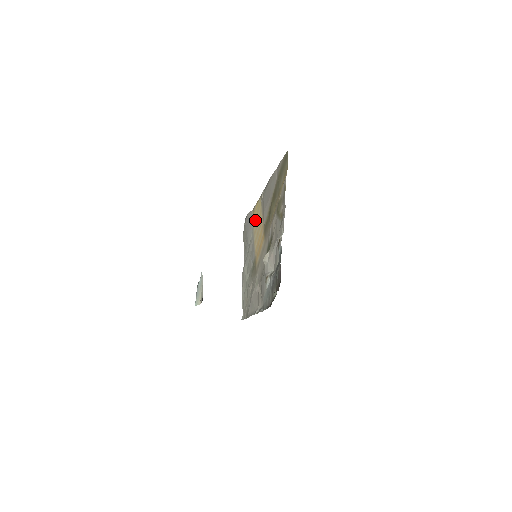
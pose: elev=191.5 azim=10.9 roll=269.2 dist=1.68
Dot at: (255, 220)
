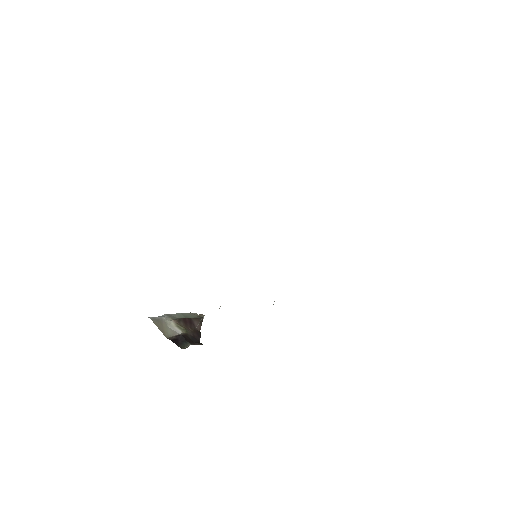
Dot at: occluded
